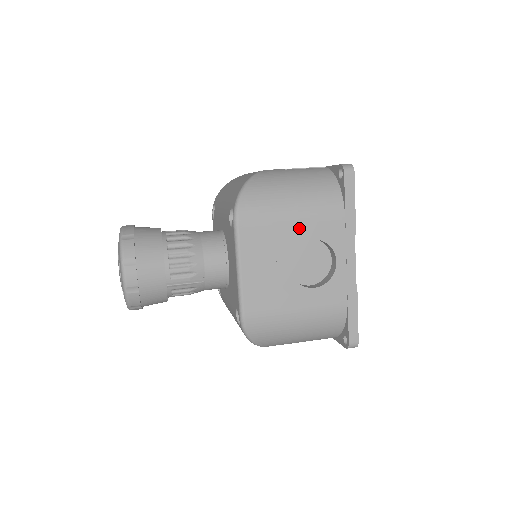
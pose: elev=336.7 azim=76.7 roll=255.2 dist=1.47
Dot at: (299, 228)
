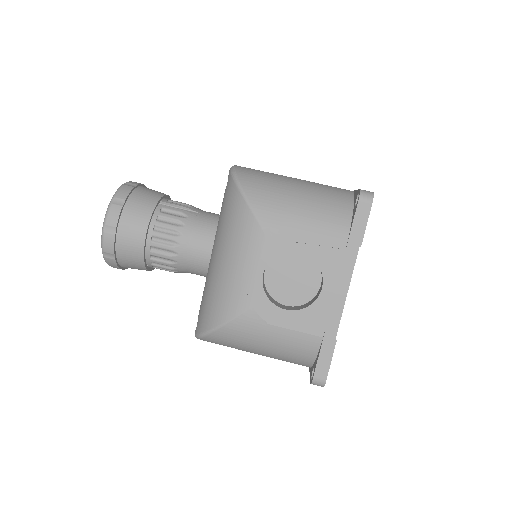
Dot at: occluded
